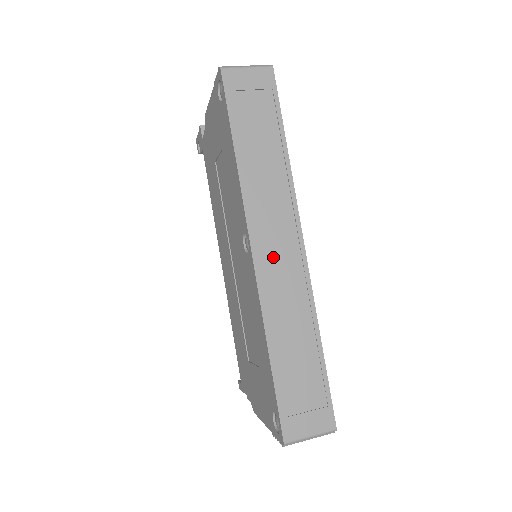
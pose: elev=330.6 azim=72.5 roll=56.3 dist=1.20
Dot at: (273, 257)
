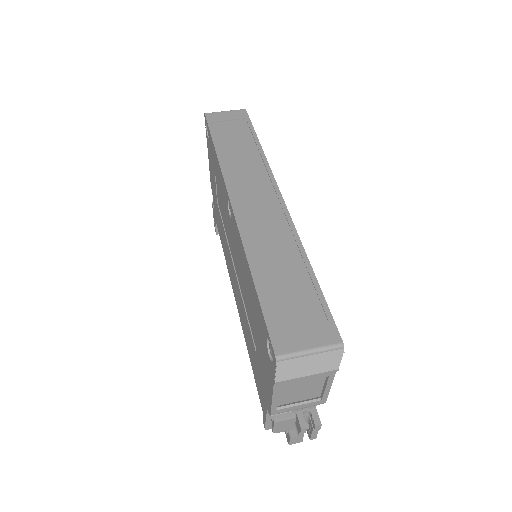
Dot at: (252, 206)
